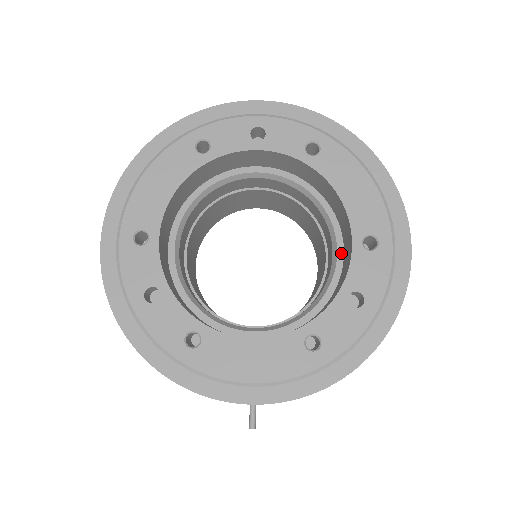
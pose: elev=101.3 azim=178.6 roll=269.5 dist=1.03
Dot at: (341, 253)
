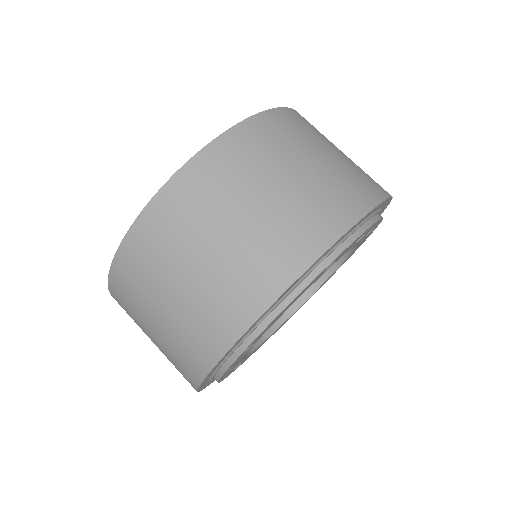
Dot at: occluded
